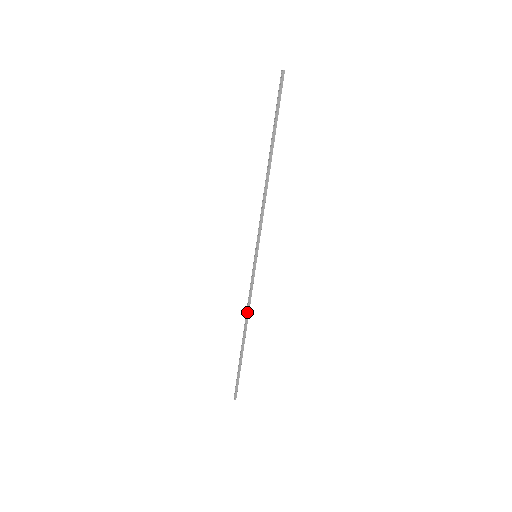
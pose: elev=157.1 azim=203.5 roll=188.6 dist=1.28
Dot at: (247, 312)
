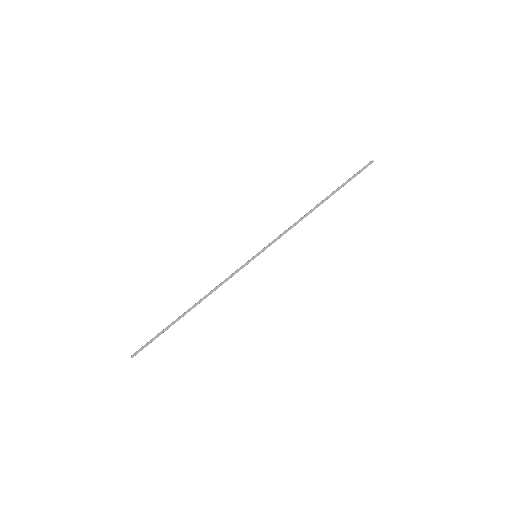
Dot at: (211, 291)
